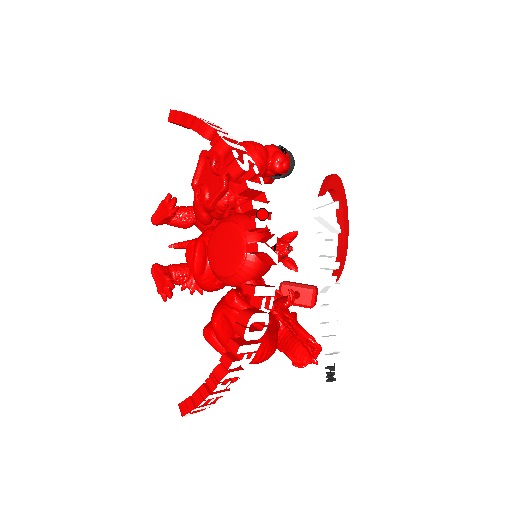
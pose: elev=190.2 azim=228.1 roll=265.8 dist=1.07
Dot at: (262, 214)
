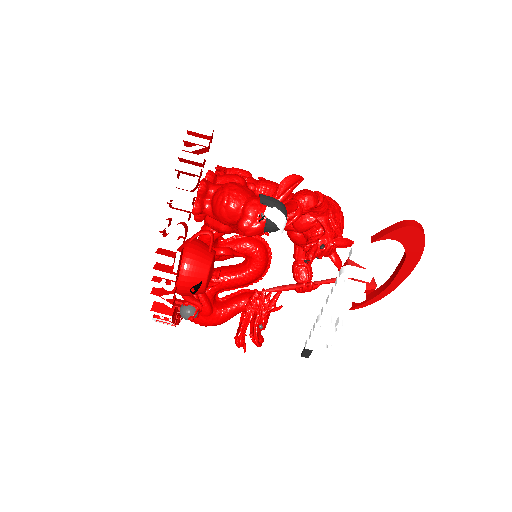
Dot at: (162, 279)
